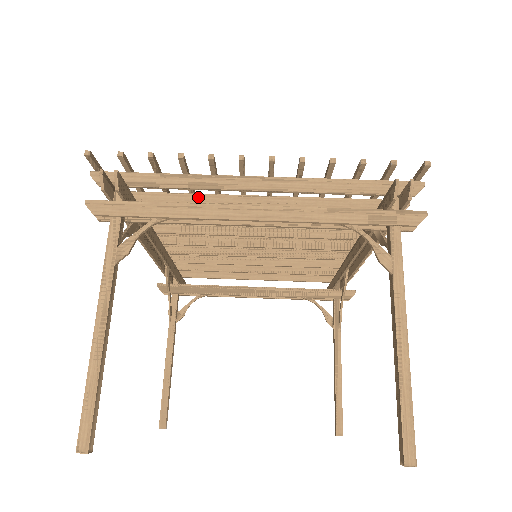
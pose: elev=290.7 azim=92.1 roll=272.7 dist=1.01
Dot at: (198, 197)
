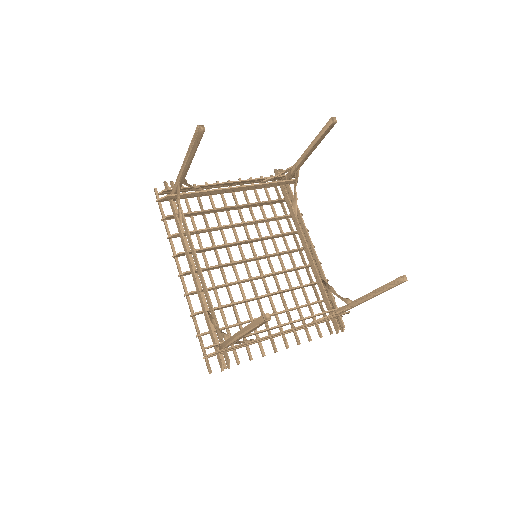
Dot at: (207, 212)
